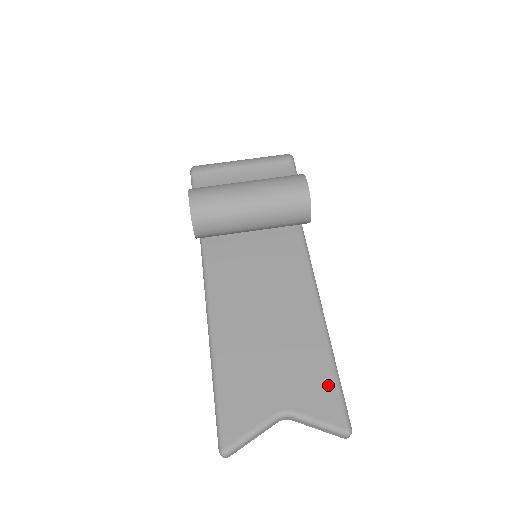
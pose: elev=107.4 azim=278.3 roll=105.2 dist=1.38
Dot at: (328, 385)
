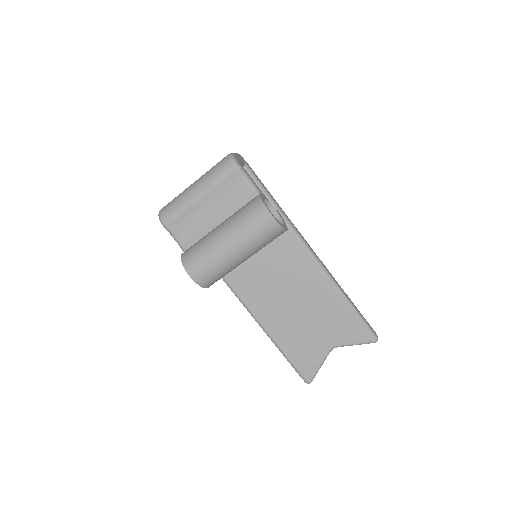
Dot at: (352, 321)
